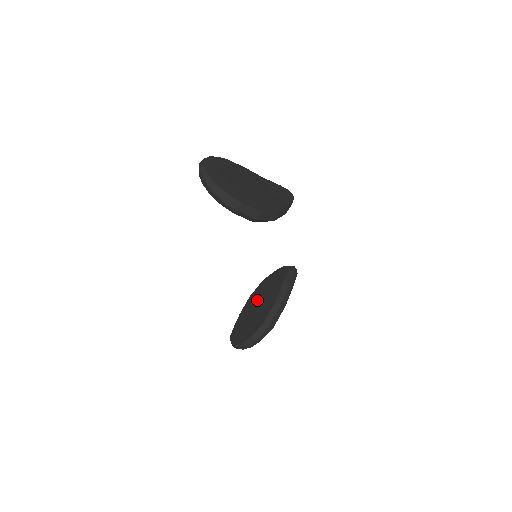
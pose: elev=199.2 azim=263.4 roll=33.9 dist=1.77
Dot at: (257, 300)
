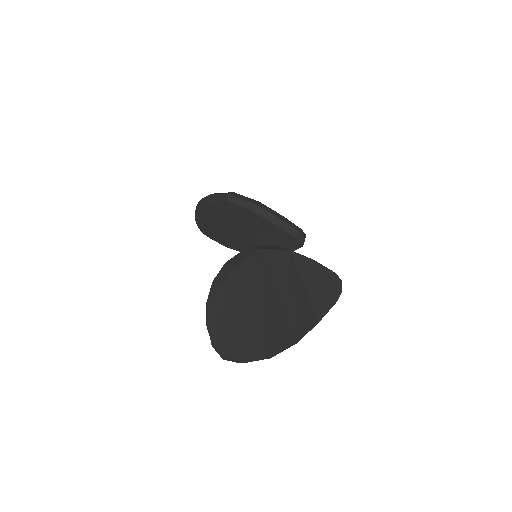
Dot at: occluded
